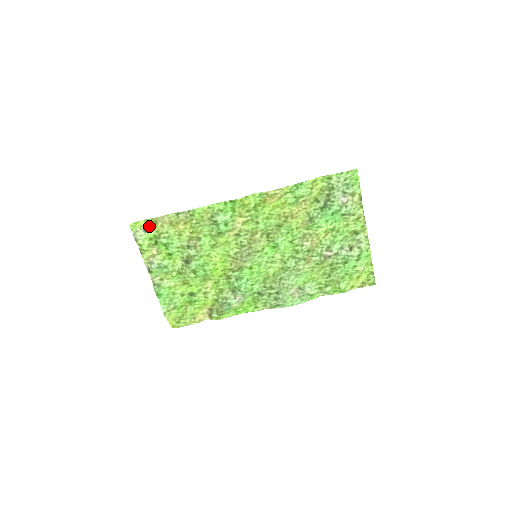
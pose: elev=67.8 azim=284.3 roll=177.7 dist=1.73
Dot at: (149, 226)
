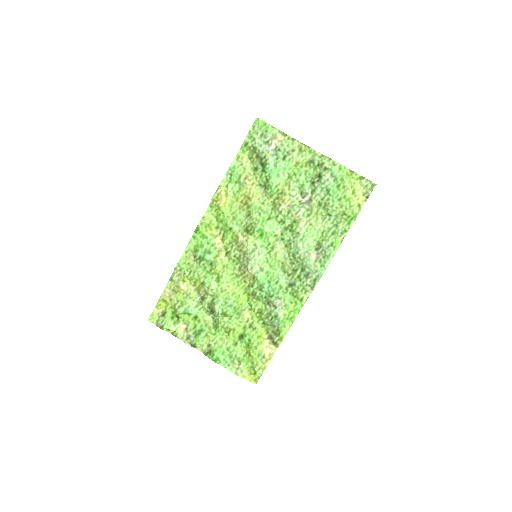
Dot at: (163, 309)
